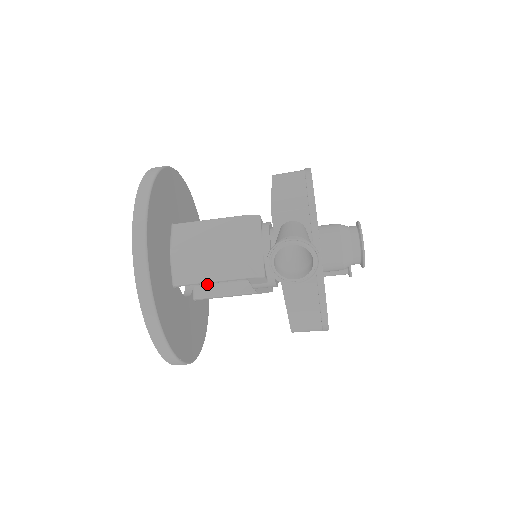
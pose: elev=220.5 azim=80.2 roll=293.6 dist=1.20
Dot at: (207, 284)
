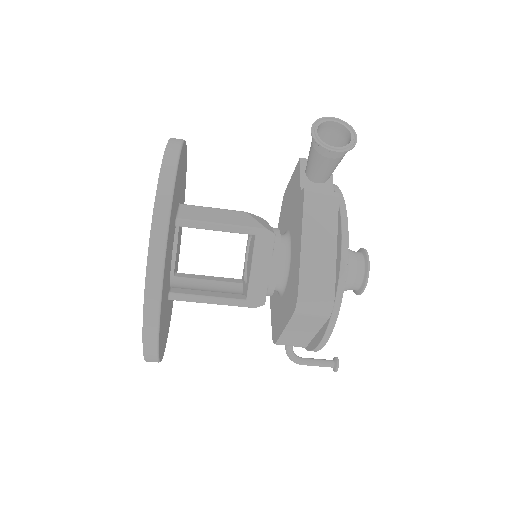
Dot at: (187, 289)
